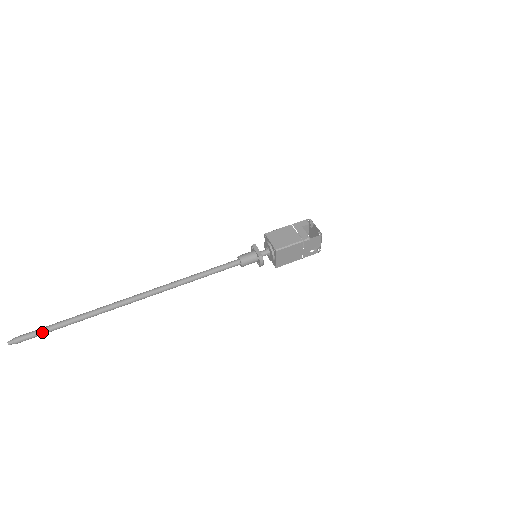
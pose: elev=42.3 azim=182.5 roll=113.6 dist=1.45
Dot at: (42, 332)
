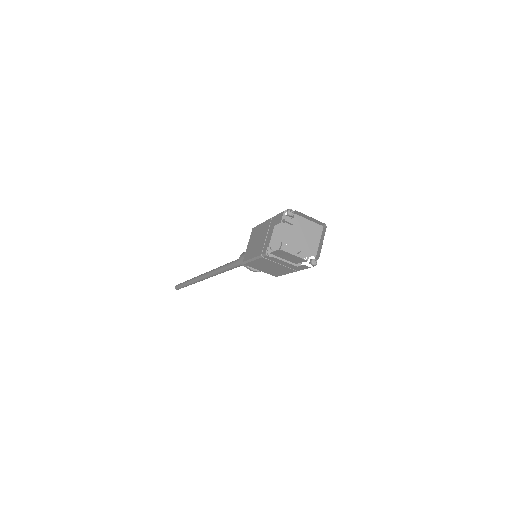
Dot at: (180, 287)
